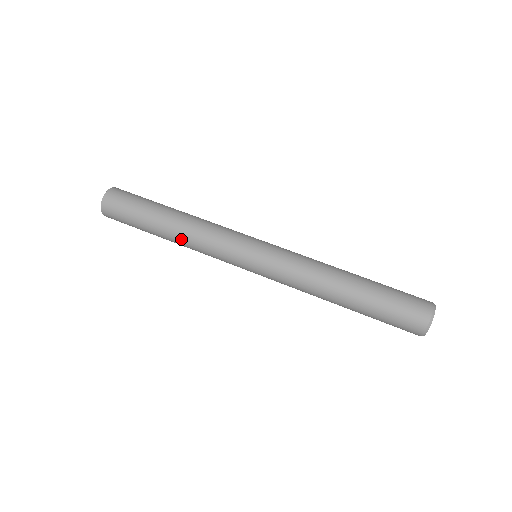
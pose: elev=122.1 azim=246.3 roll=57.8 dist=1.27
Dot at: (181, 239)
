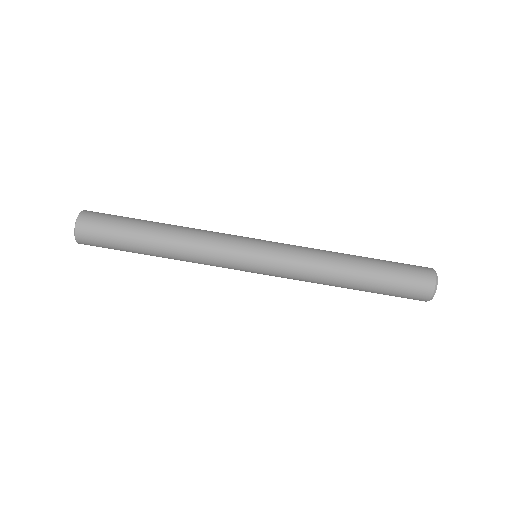
Dot at: (176, 258)
